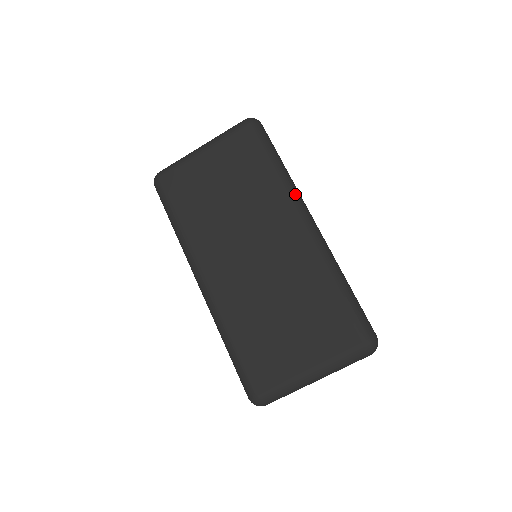
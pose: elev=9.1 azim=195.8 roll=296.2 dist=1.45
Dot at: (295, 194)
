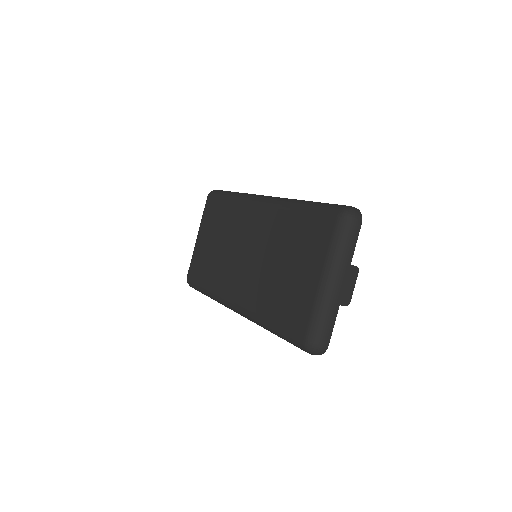
Dot at: (248, 196)
